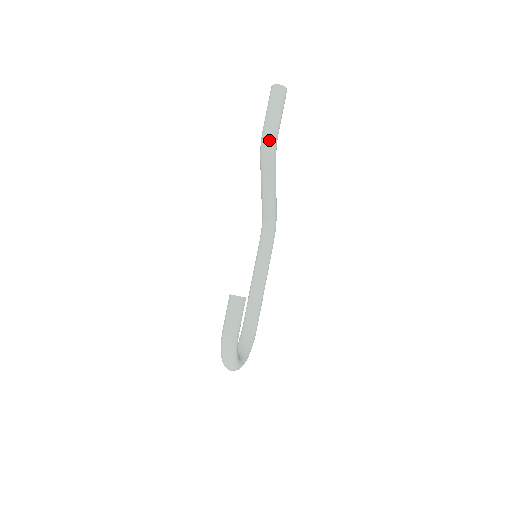
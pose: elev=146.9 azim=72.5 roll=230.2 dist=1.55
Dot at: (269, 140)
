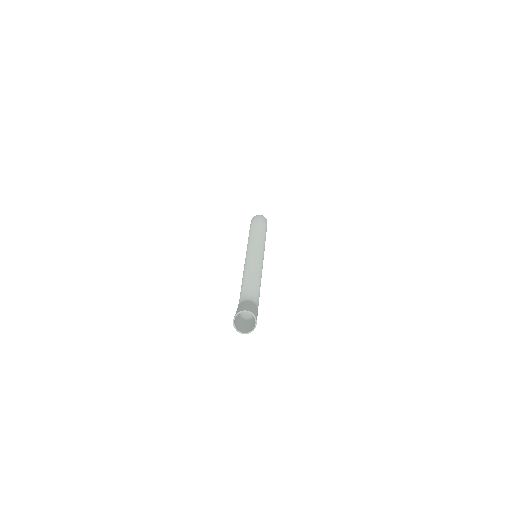
Dot at: (249, 317)
